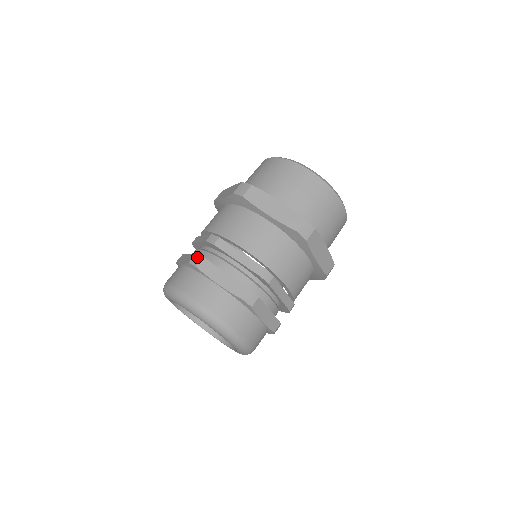
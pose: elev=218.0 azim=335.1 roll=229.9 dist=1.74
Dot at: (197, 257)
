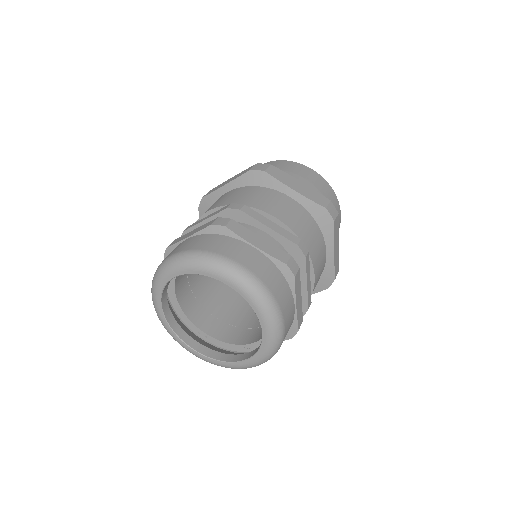
Dot at: occluded
